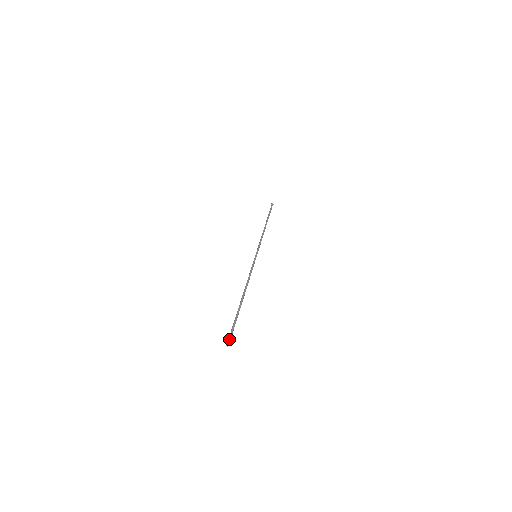
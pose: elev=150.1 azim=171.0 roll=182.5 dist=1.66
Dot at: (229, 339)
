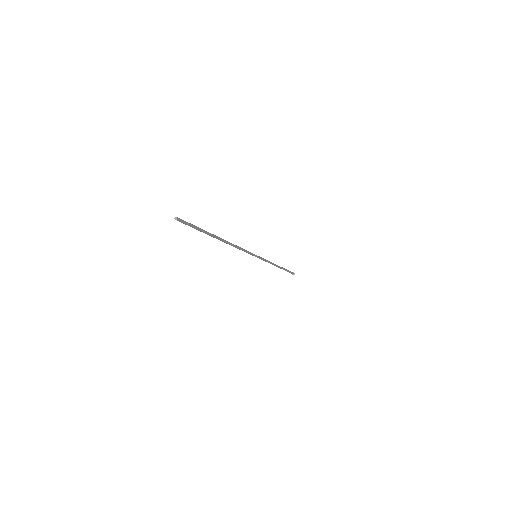
Dot at: (181, 219)
